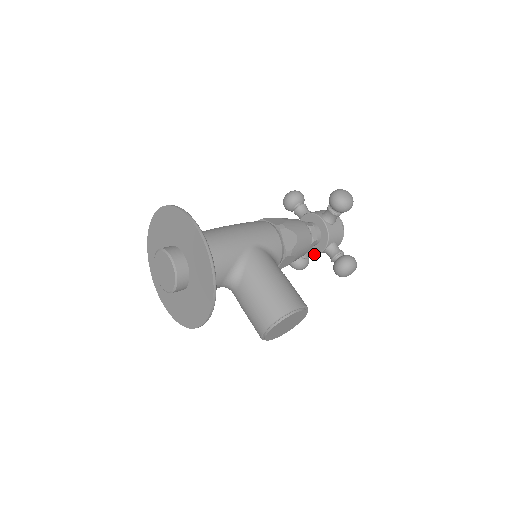
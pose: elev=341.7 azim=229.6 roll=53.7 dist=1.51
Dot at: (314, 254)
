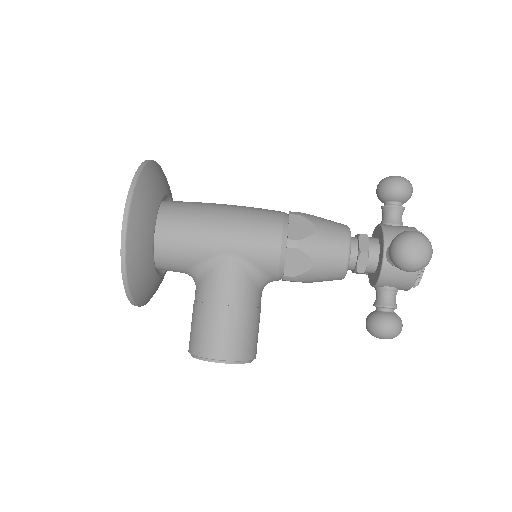
Dot at: (369, 278)
